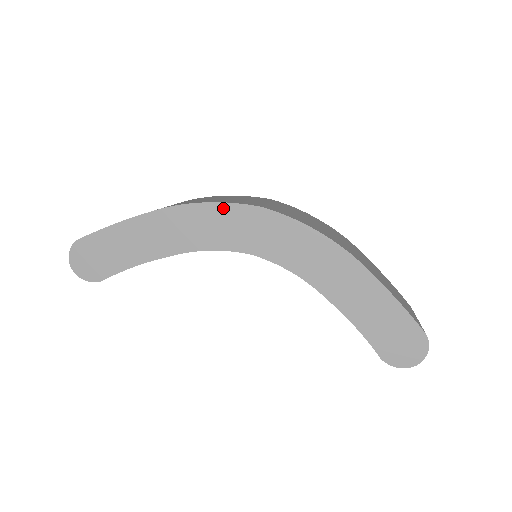
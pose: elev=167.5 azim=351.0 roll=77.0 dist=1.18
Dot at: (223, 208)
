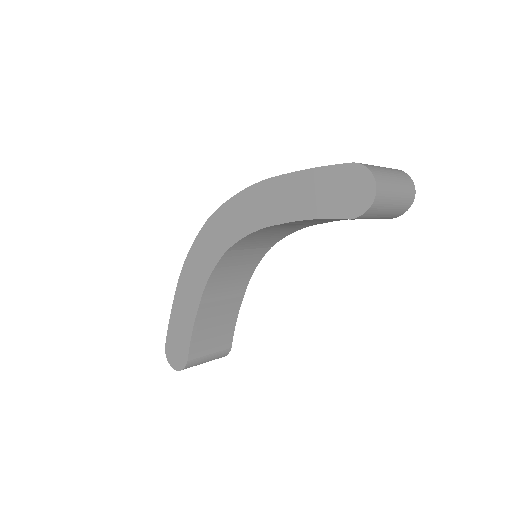
Dot at: (197, 243)
